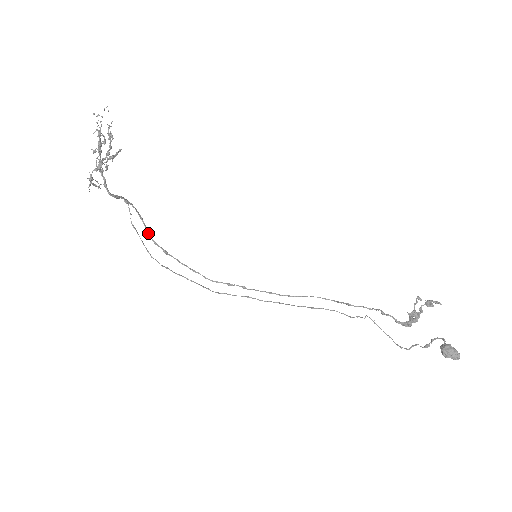
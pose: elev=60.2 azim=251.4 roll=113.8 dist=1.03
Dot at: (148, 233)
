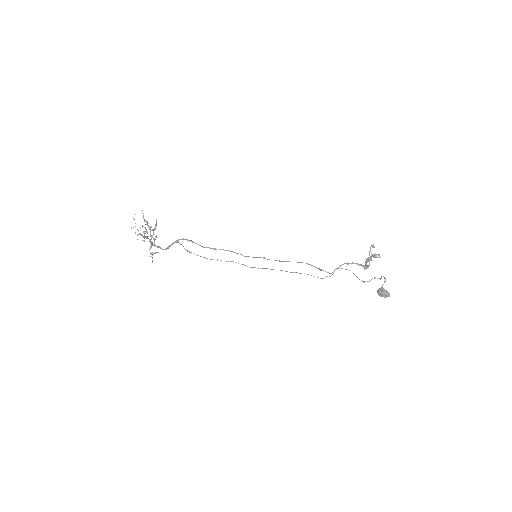
Dot at: occluded
